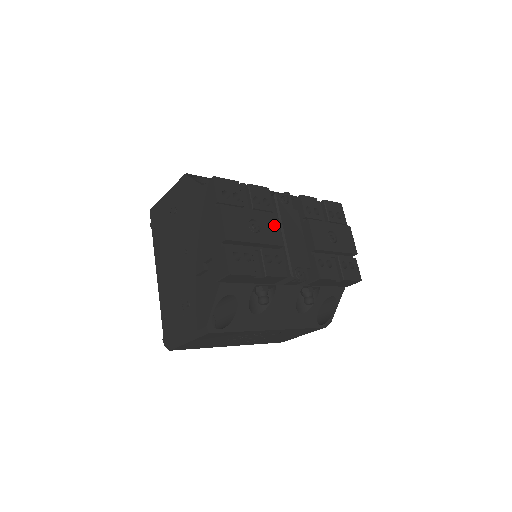
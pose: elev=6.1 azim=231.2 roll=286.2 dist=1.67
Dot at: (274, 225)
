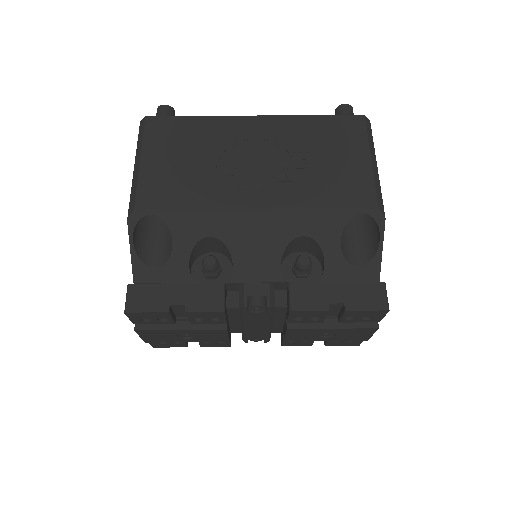
Dot at: (219, 334)
